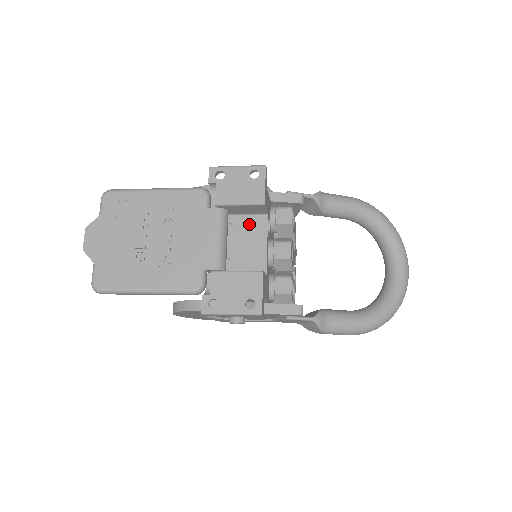
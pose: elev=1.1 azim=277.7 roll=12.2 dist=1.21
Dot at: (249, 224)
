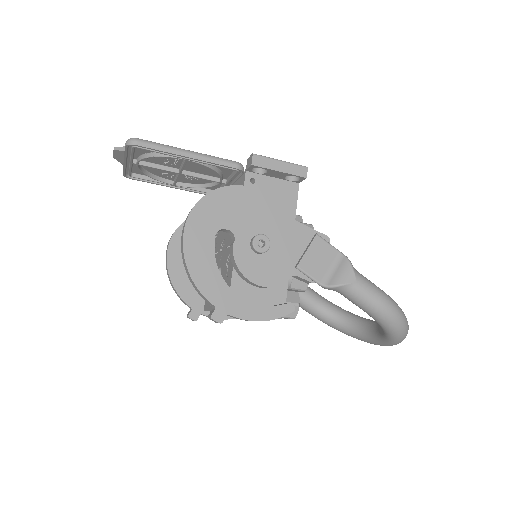
Dot at: occluded
